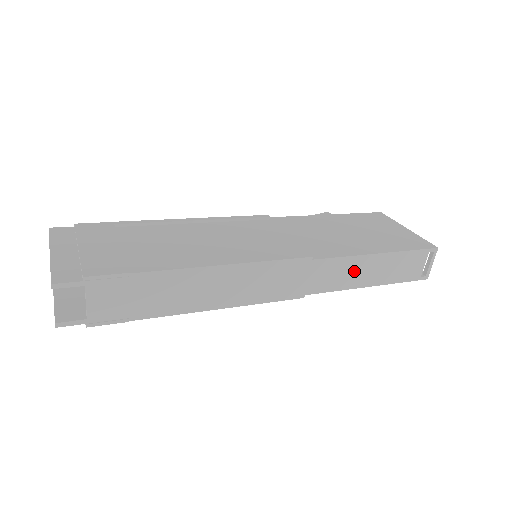
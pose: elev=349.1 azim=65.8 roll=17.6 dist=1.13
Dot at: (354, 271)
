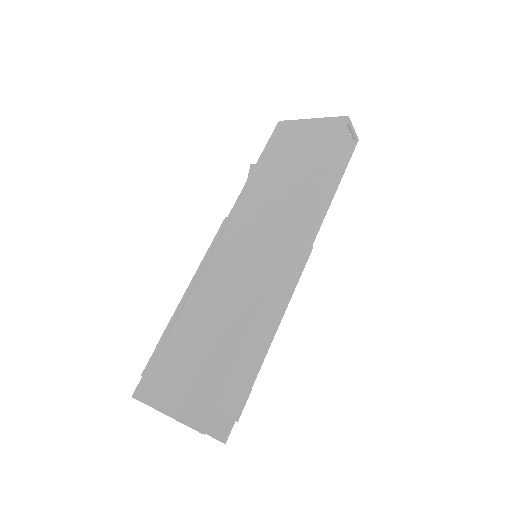
Dot at: (322, 196)
